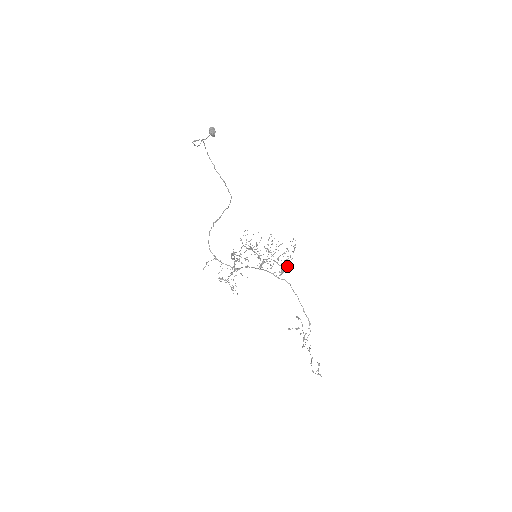
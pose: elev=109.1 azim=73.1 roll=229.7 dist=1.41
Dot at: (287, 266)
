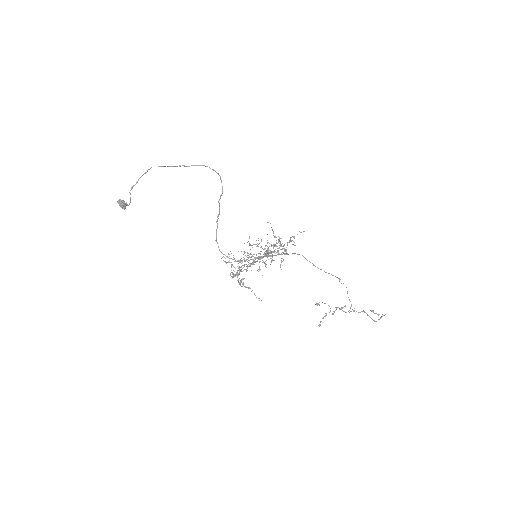
Dot at: (284, 244)
